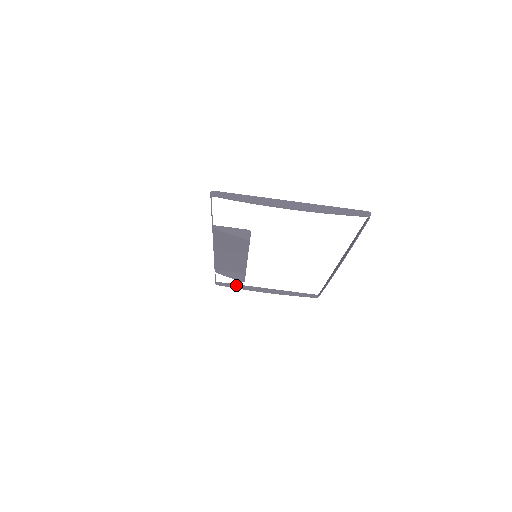
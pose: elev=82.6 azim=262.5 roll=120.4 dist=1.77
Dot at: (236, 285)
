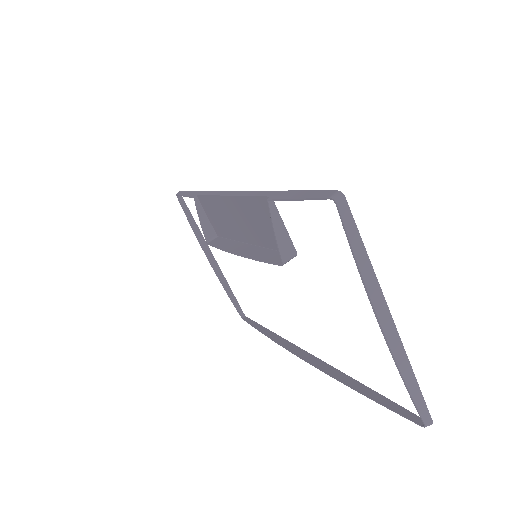
Dot at: (193, 219)
